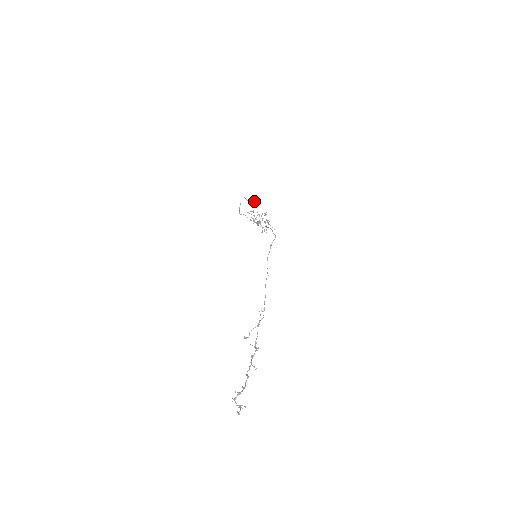
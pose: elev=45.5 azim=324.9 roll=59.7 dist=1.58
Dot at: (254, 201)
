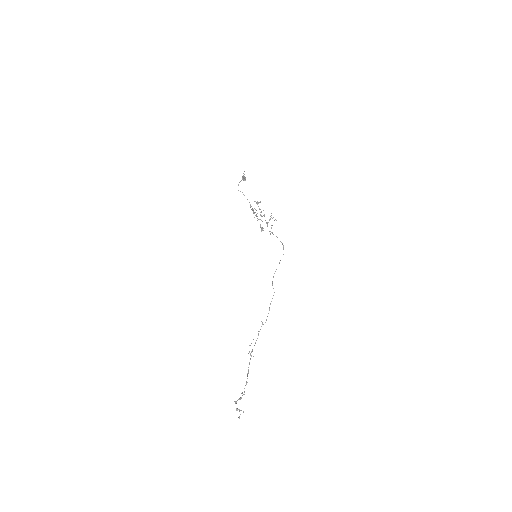
Dot at: (245, 178)
